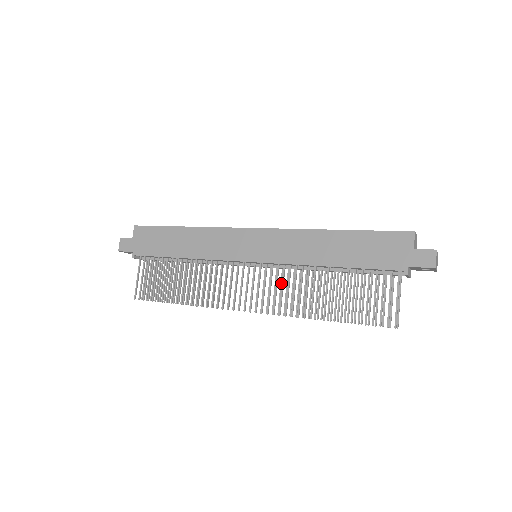
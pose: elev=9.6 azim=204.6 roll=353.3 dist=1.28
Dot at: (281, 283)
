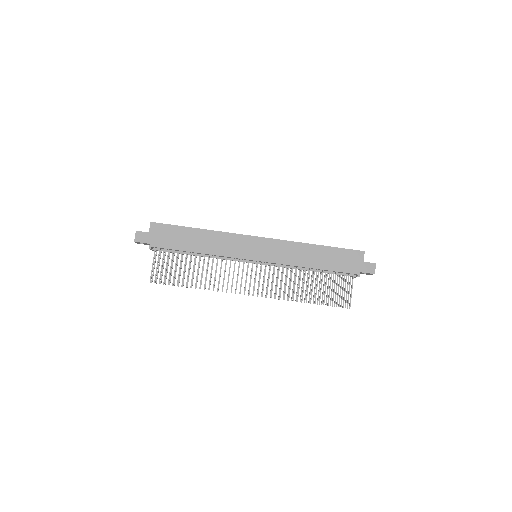
Dot at: occluded
